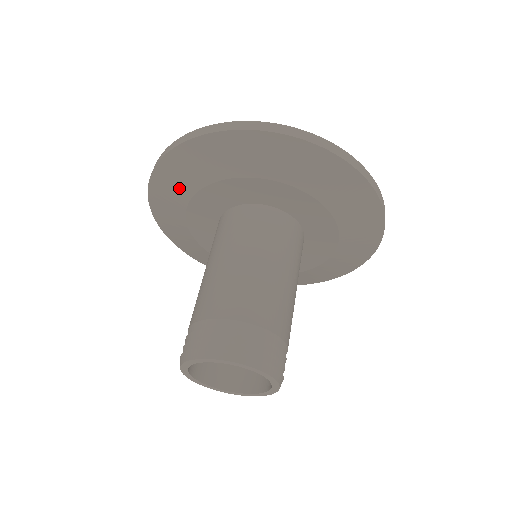
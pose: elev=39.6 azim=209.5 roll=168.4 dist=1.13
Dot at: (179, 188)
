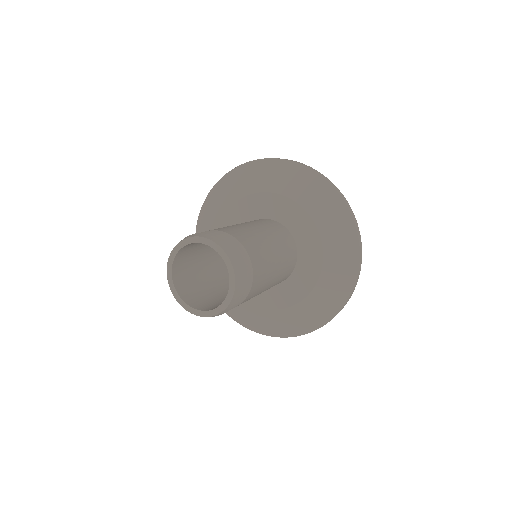
Dot at: (268, 181)
